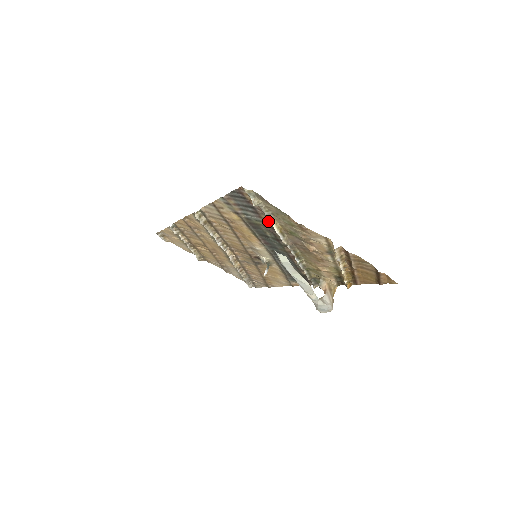
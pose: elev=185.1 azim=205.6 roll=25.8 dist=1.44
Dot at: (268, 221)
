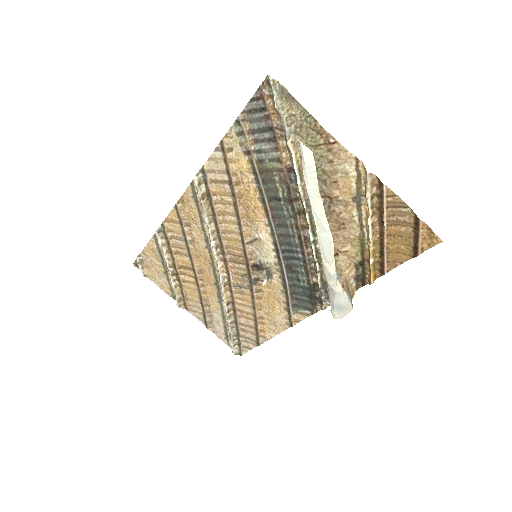
Dot at: (288, 142)
